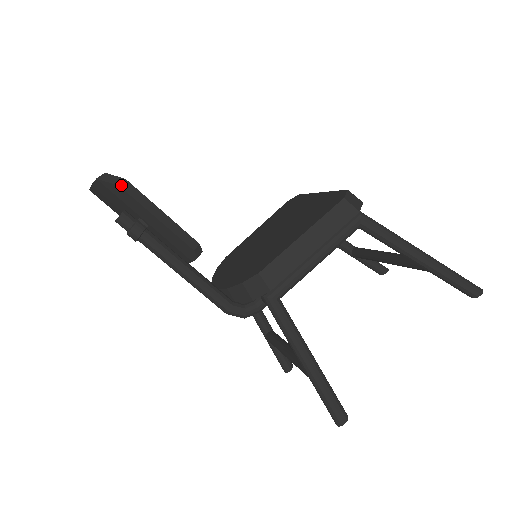
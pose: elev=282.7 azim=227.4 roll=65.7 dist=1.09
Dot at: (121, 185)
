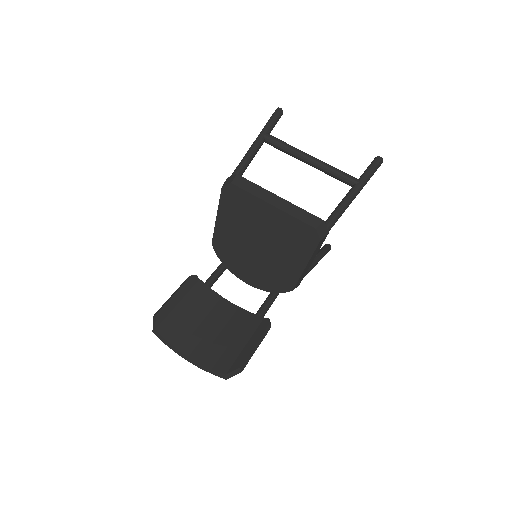
Dot at: occluded
